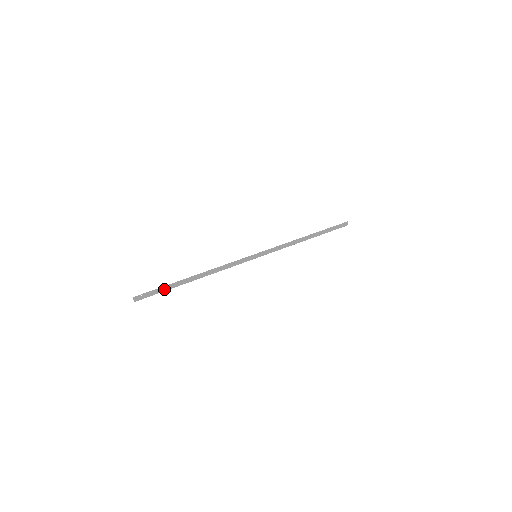
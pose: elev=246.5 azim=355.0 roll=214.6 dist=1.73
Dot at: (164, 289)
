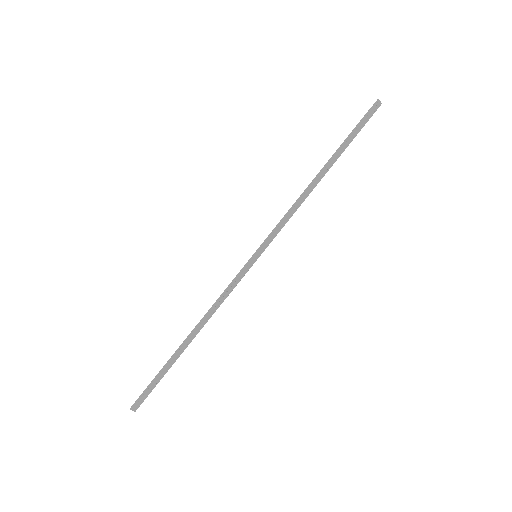
Dot at: (160, 377)
